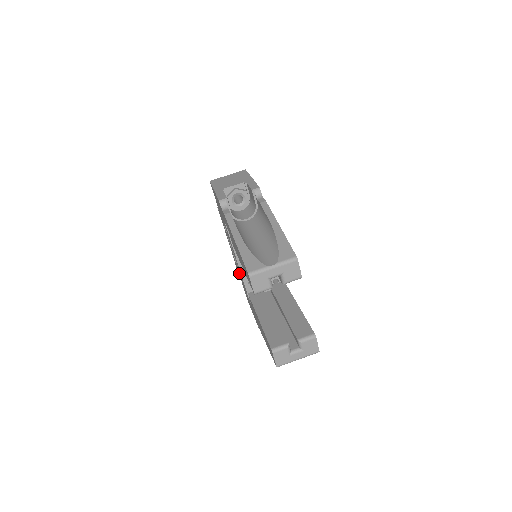
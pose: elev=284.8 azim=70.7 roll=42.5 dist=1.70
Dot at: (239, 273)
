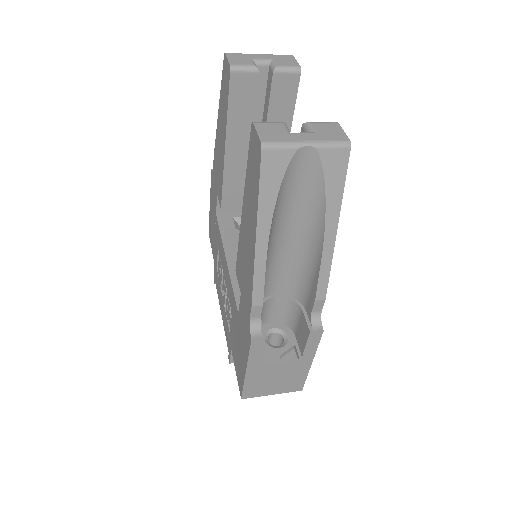
Dot at: (230, 327)
